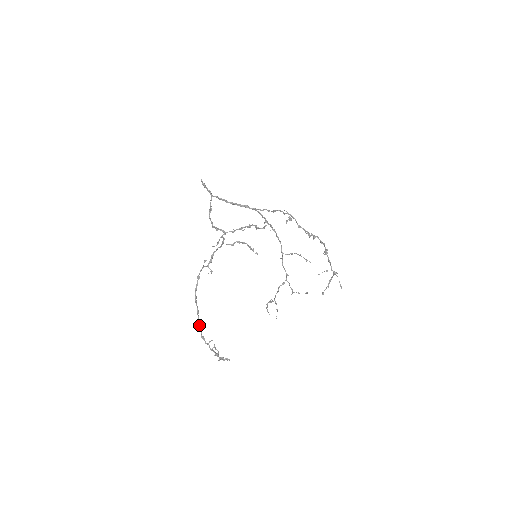
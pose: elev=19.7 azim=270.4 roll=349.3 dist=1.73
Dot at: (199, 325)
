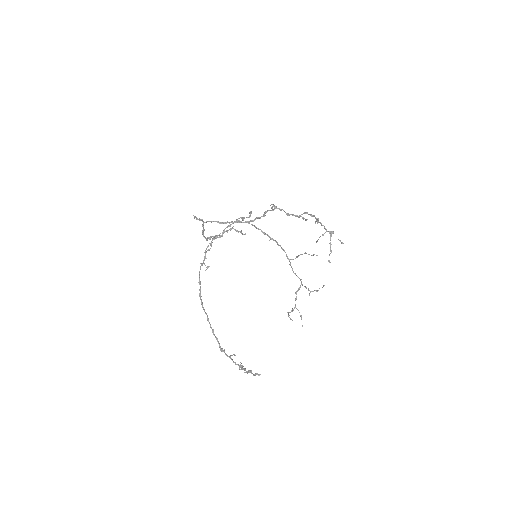
Dot at: (214, 335)
